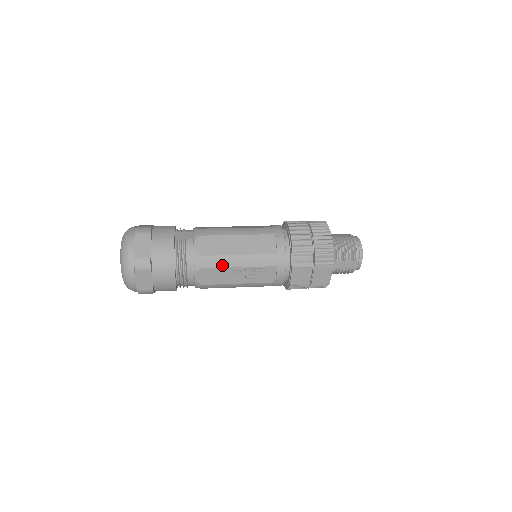
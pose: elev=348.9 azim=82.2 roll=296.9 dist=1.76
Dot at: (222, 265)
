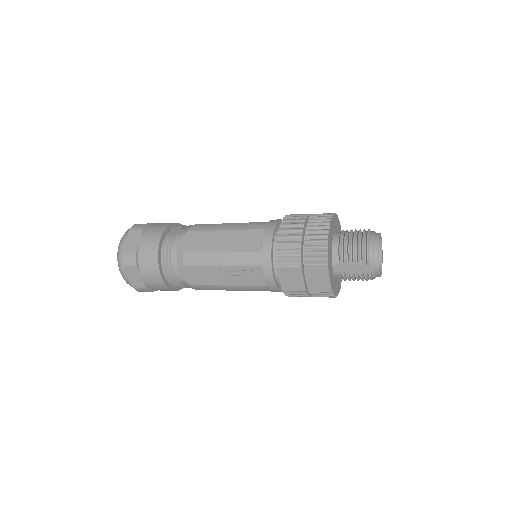
Dot at: (203, 263)
